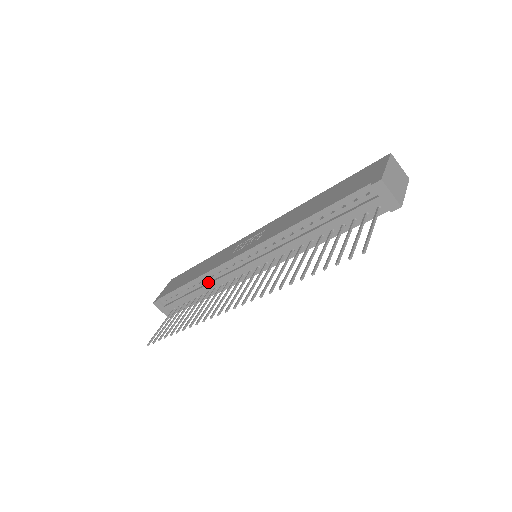
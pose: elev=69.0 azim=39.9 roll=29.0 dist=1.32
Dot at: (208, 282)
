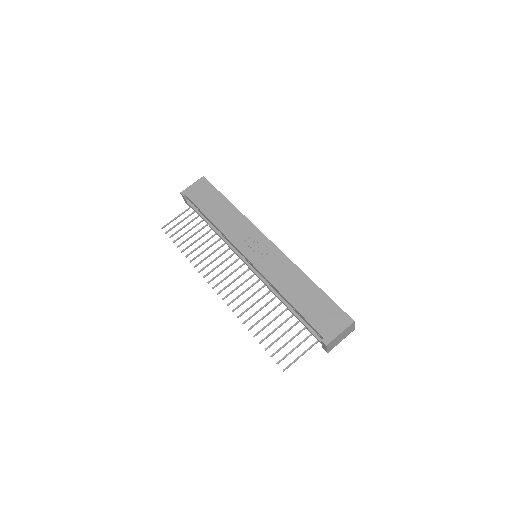
Dot at: (220, 233)
